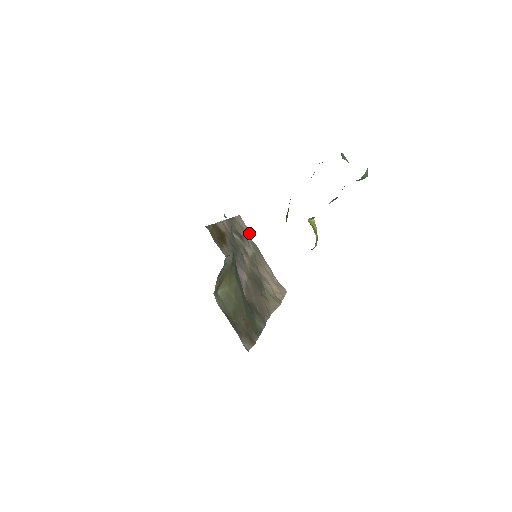
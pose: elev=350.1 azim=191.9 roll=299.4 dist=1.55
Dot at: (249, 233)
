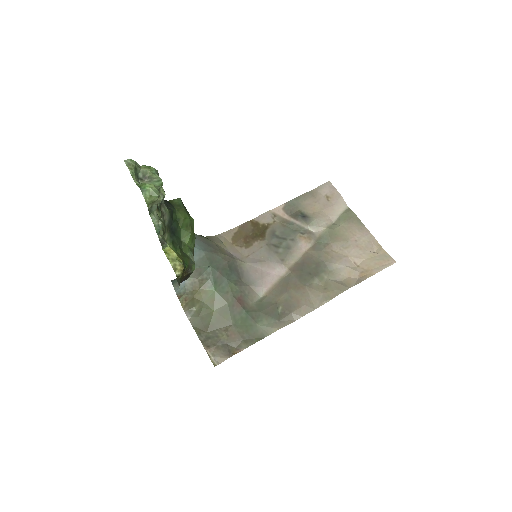
Dot at: (342, 200)
